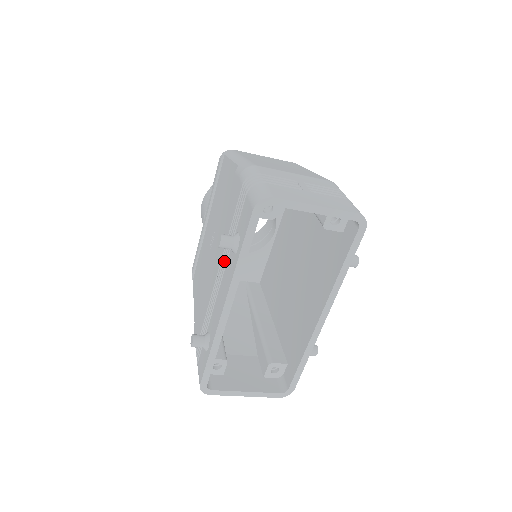
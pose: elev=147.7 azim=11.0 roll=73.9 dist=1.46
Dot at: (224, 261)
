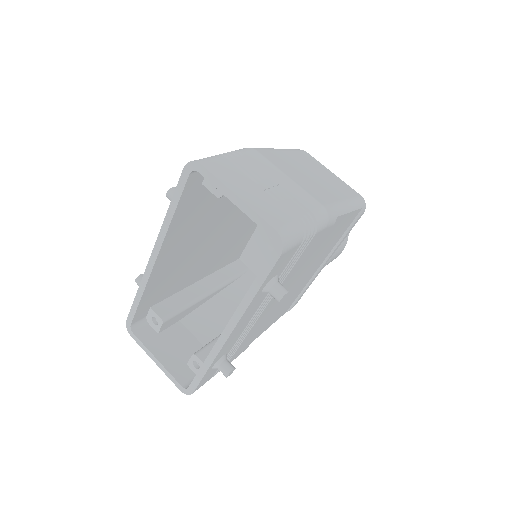
Dot at: occluded
